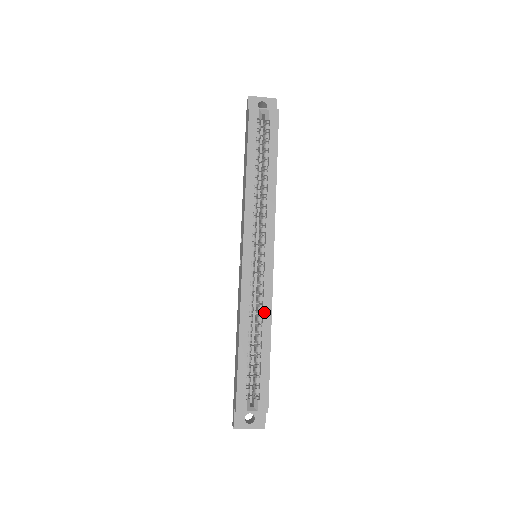
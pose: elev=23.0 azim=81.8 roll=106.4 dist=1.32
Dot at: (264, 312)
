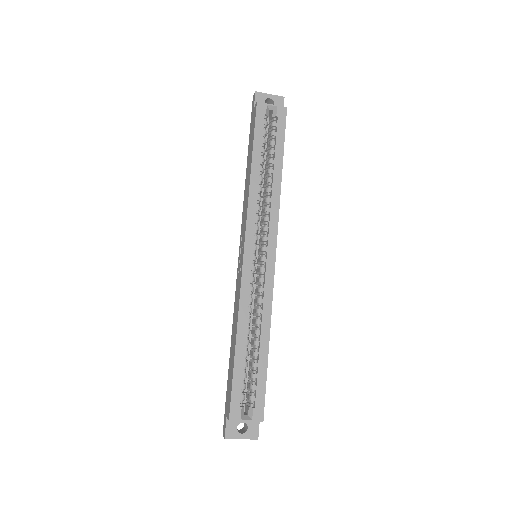
Dot at: (263, 314)
